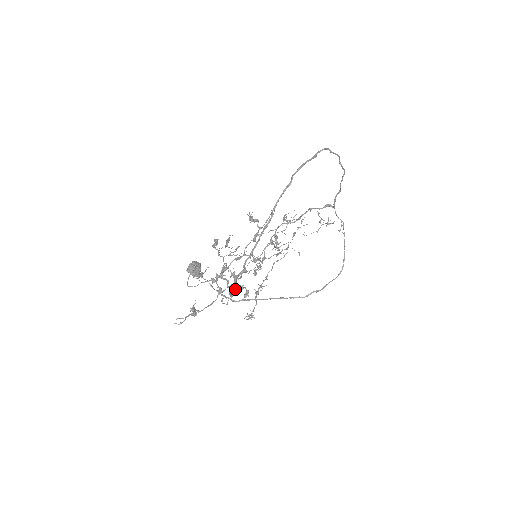
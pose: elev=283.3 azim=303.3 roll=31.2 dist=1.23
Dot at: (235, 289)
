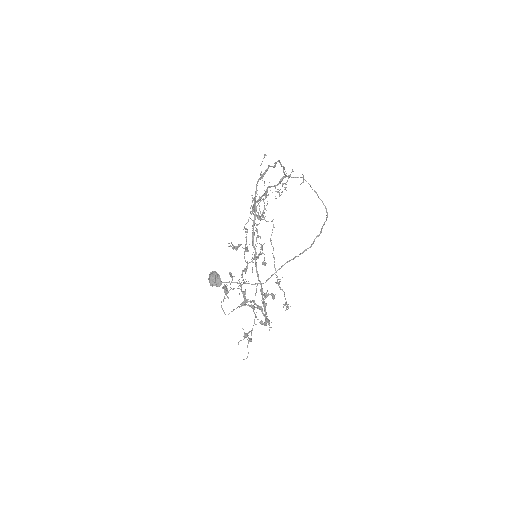
Dot at: occluded
